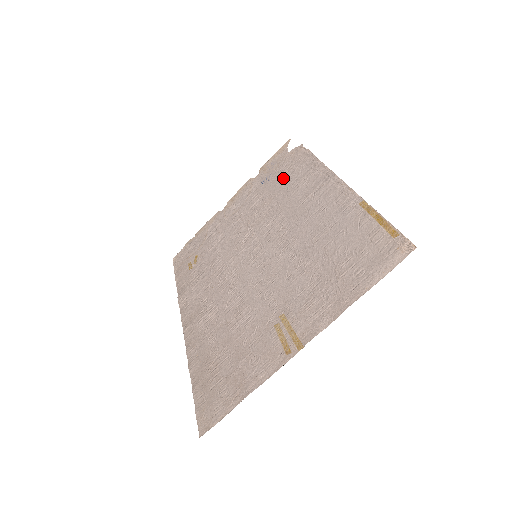
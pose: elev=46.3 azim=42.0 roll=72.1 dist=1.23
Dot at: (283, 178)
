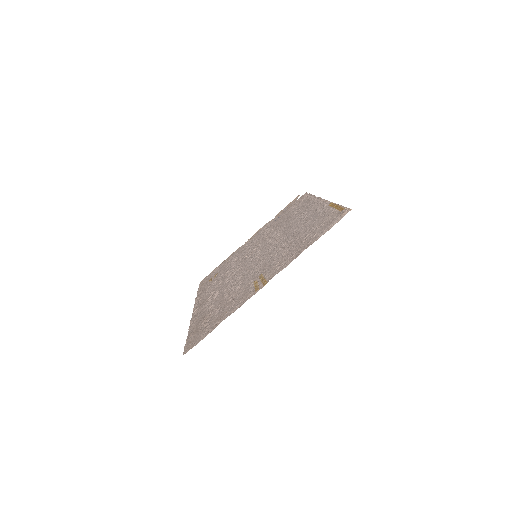
Dot at: (288, 213)
